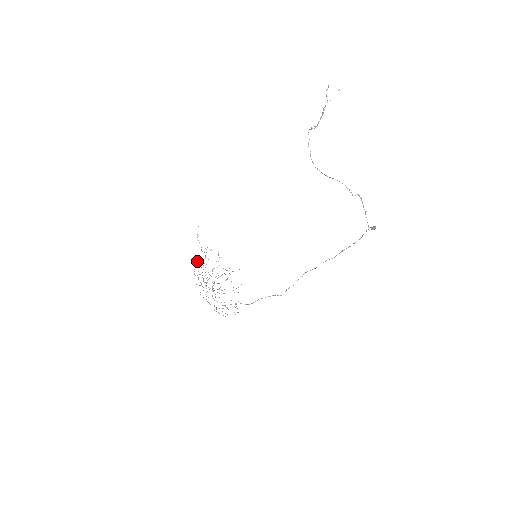
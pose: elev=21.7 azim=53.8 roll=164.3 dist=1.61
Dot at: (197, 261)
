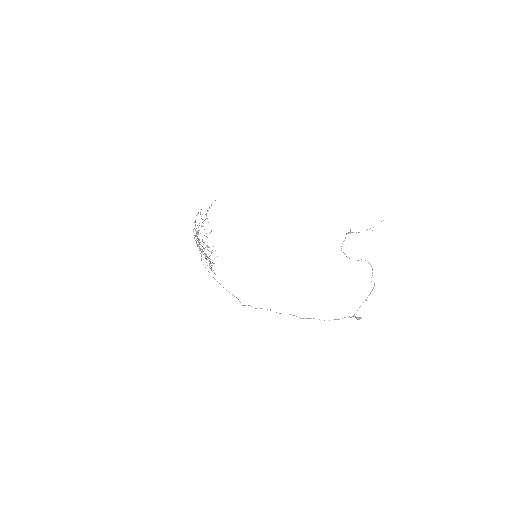
Dot at: (200, 213)
